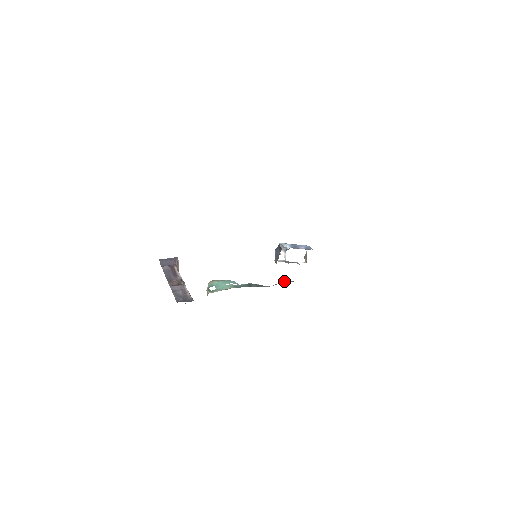
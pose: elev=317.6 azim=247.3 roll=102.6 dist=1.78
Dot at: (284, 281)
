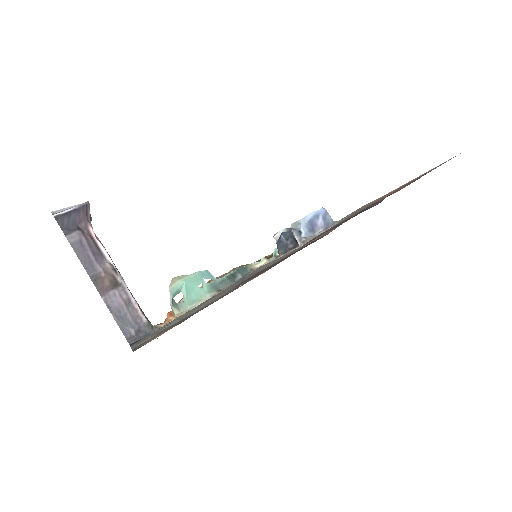
Dot at: (276, 253)
